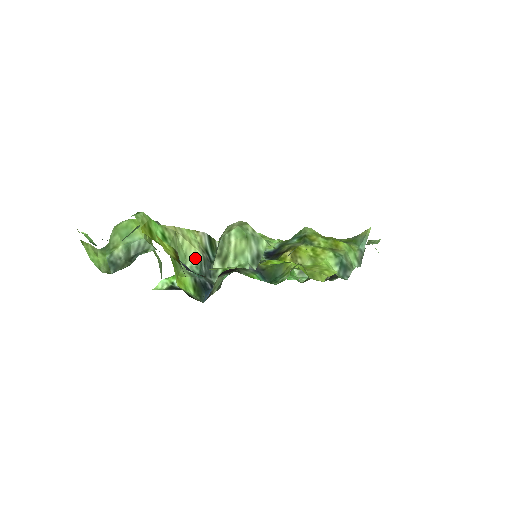
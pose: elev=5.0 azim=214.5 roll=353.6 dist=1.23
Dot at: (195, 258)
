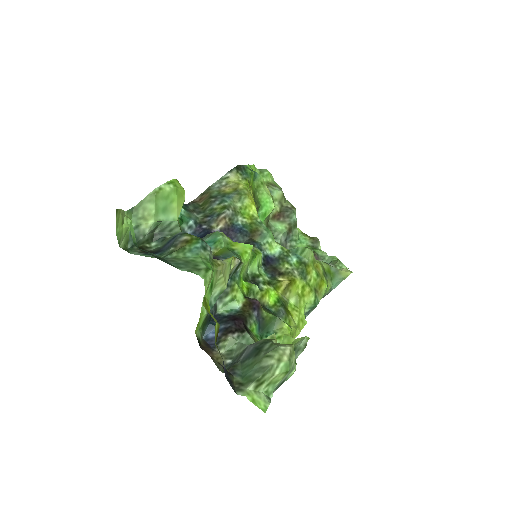
Dot at: (219, 291)
